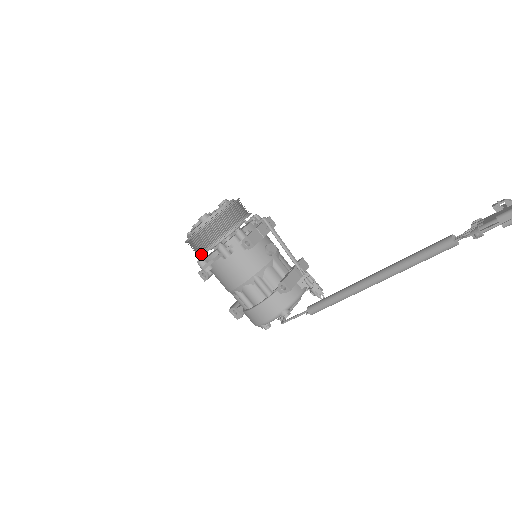
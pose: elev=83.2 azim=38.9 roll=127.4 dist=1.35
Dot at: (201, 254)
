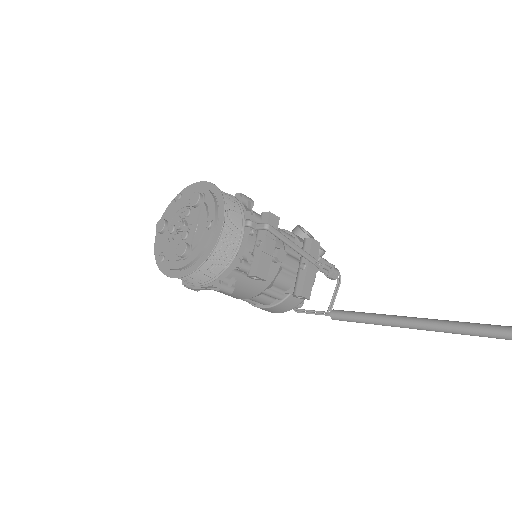
Dot at: occluded
